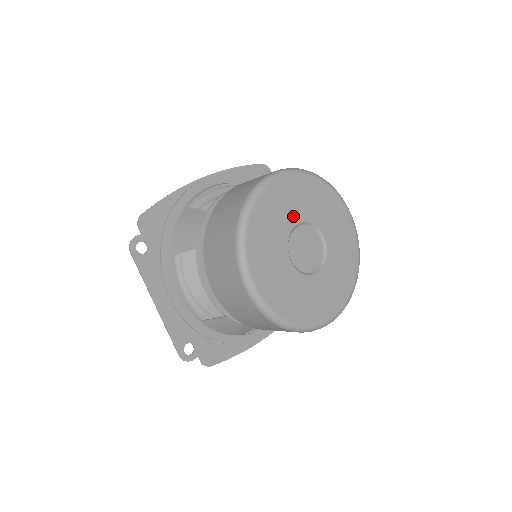
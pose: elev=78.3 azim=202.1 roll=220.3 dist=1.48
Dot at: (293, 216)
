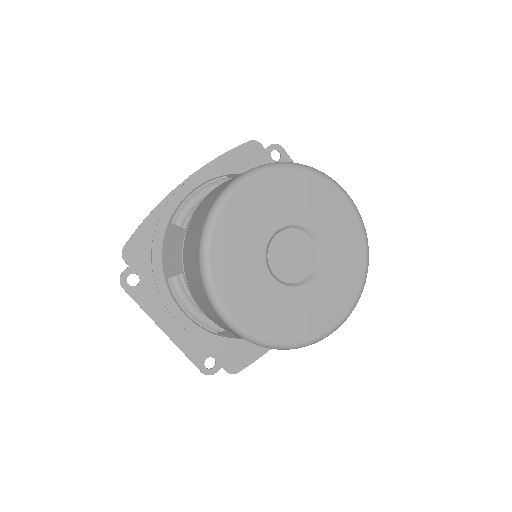
Dot at: (266, 226)
